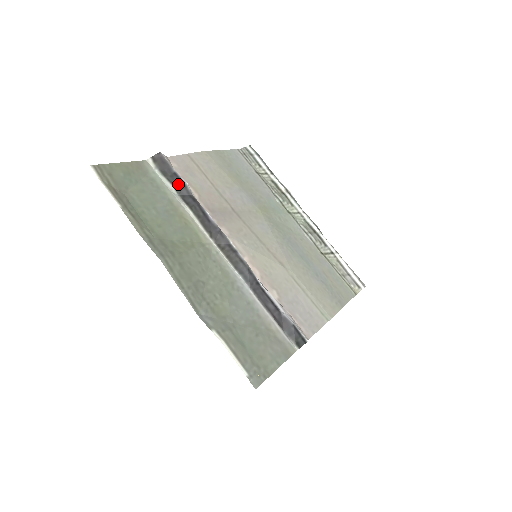
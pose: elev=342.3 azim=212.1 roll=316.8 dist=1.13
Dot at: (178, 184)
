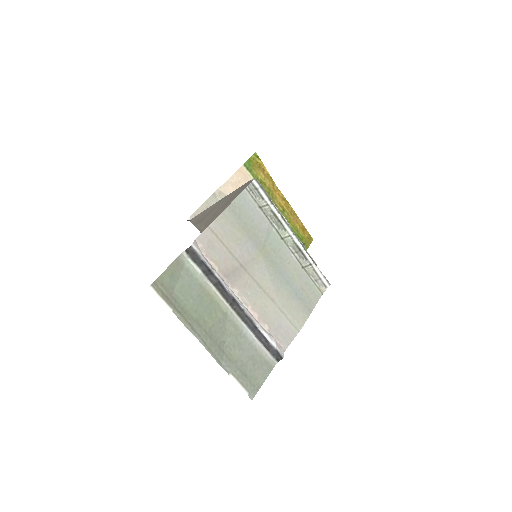
Dot at: (205, 269)
